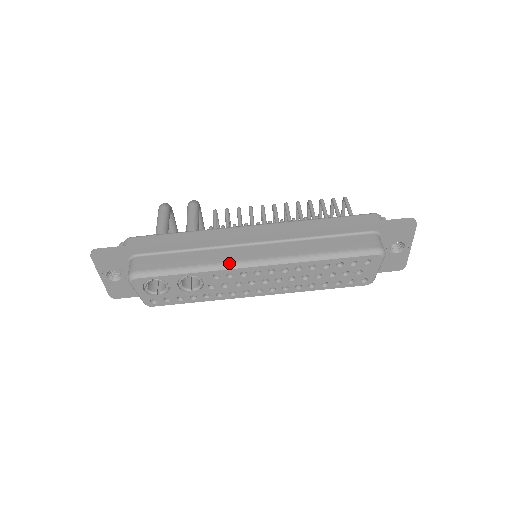
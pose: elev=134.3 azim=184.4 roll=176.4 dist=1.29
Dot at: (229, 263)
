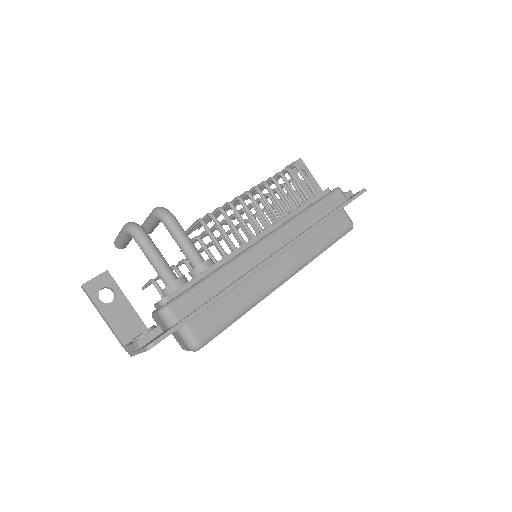
Dot at: (269, 289)
